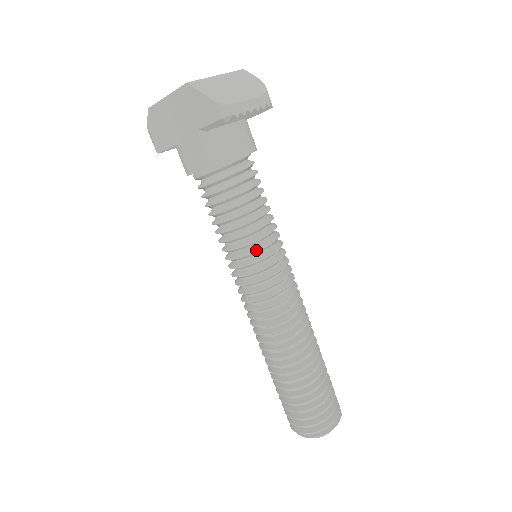
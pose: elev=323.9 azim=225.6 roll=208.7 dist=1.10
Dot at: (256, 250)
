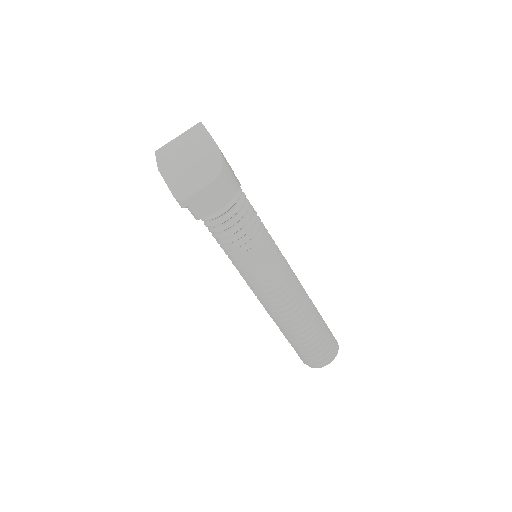
Dot at: (245, 265)
